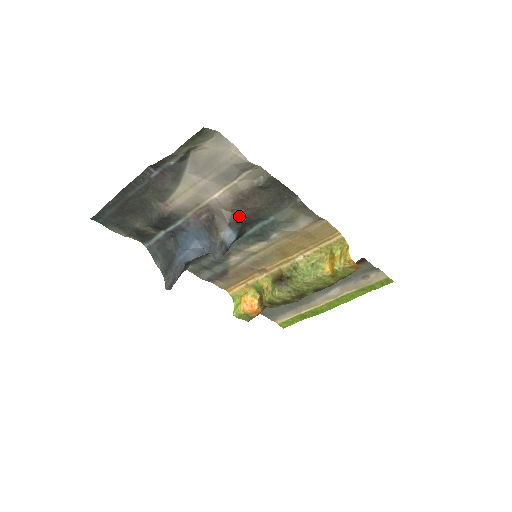
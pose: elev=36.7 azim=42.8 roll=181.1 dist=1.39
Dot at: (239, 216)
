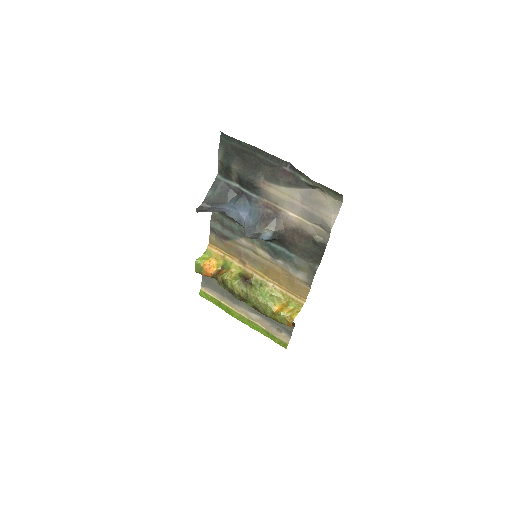
Dot at: (284, 235)
